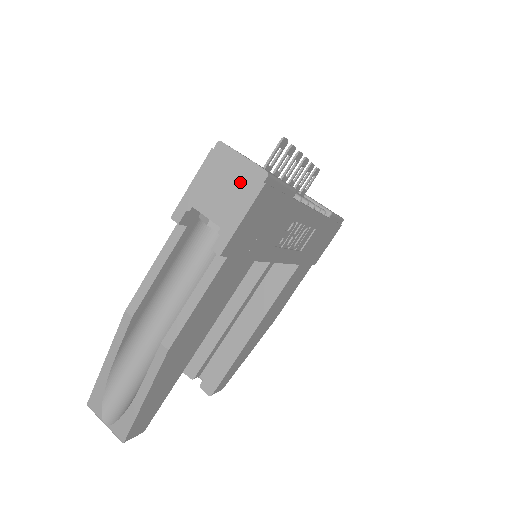
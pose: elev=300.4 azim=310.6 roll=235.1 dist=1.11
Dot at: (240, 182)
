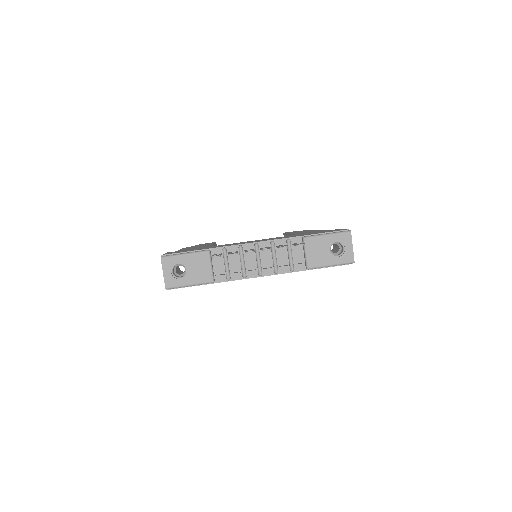
Dot at: occluded
